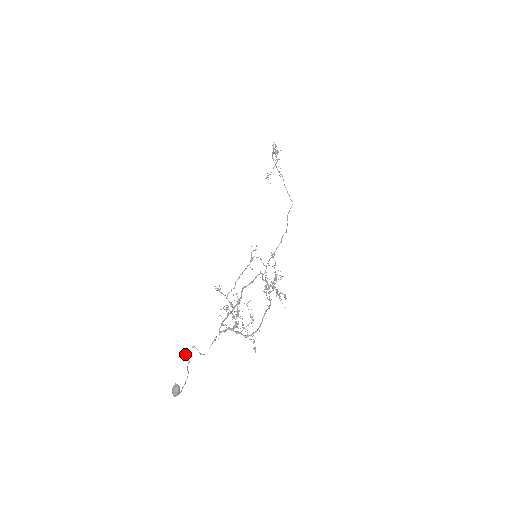
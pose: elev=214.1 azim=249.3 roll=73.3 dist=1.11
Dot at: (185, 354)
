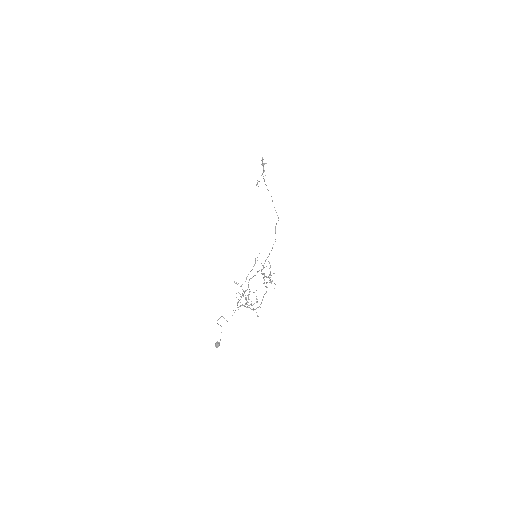
Dot at: occluded
